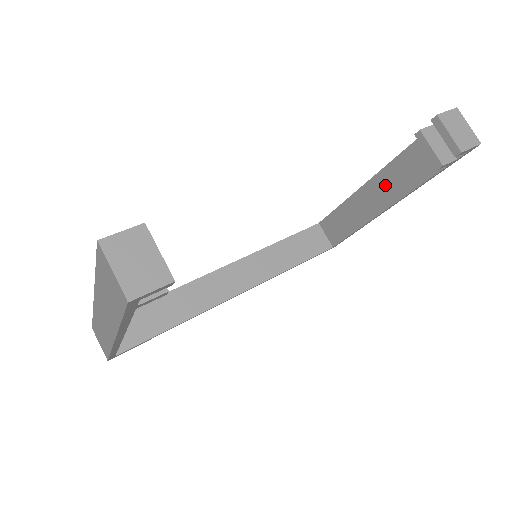
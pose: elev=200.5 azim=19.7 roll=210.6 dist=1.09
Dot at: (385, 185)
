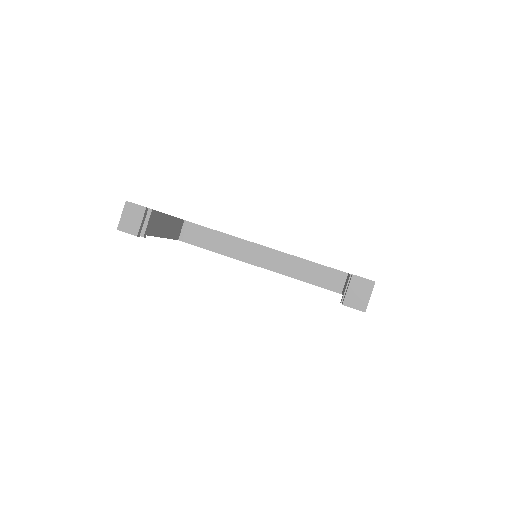
Dot at: occluded
